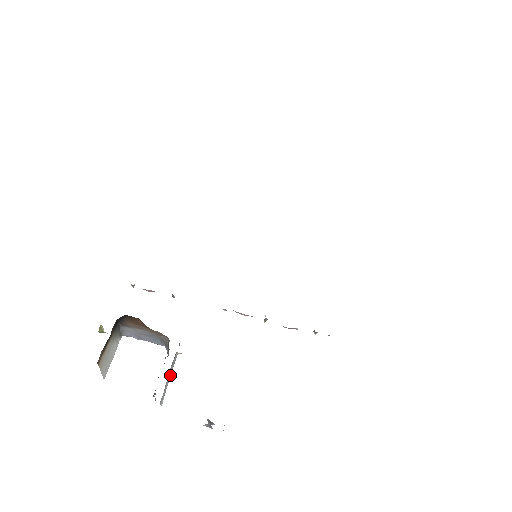
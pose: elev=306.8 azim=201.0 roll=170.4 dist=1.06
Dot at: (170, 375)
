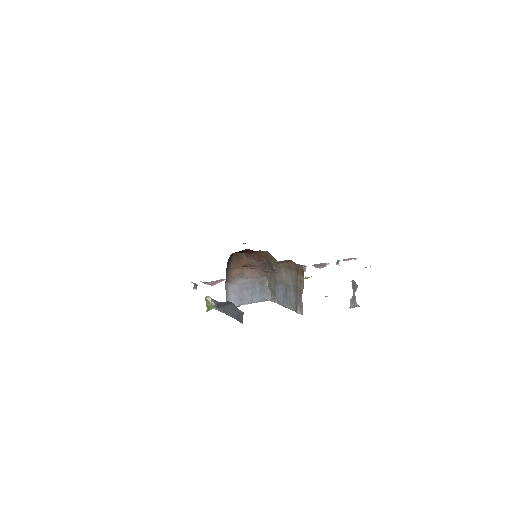
Dot at: occluded
